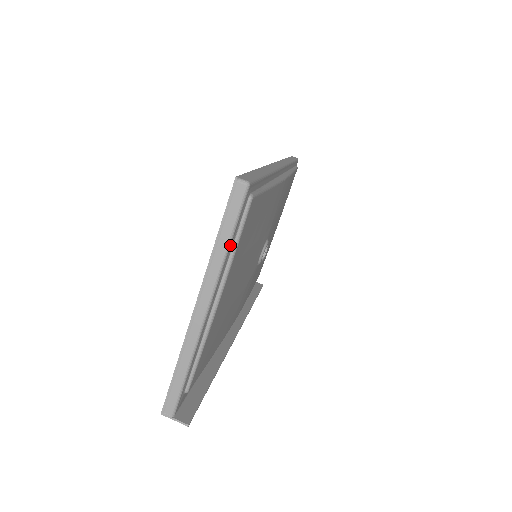
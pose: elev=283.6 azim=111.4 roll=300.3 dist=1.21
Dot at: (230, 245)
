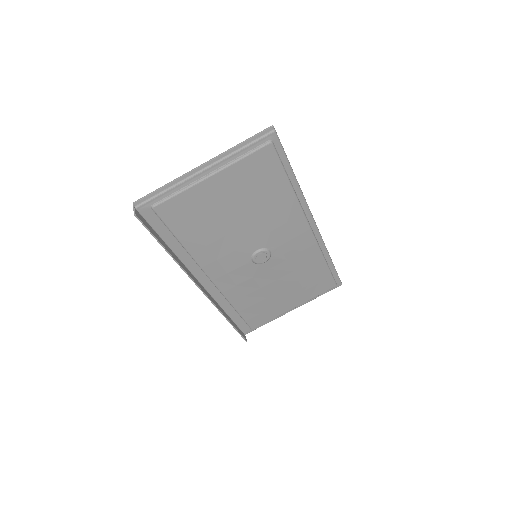
Dot at: (242, 150)
